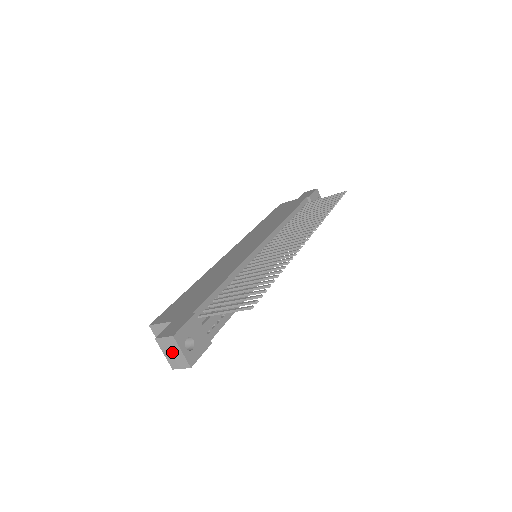
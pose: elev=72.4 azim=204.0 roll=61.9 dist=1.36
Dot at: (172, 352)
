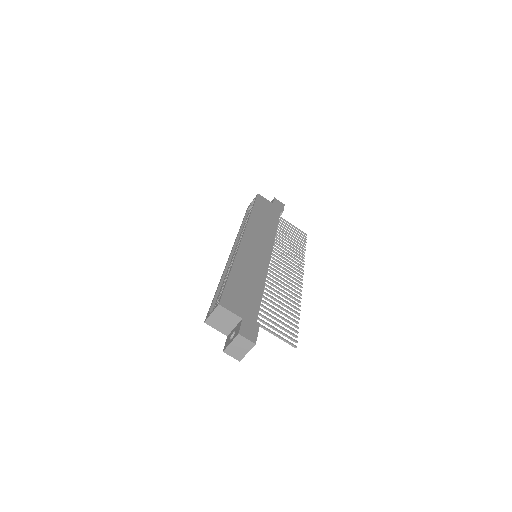
Dot at: (240, 347)
